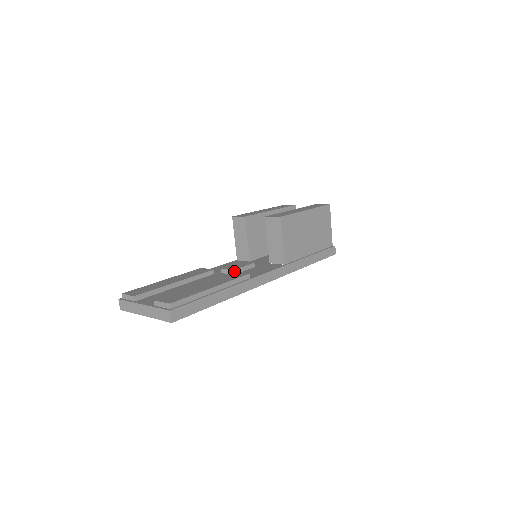
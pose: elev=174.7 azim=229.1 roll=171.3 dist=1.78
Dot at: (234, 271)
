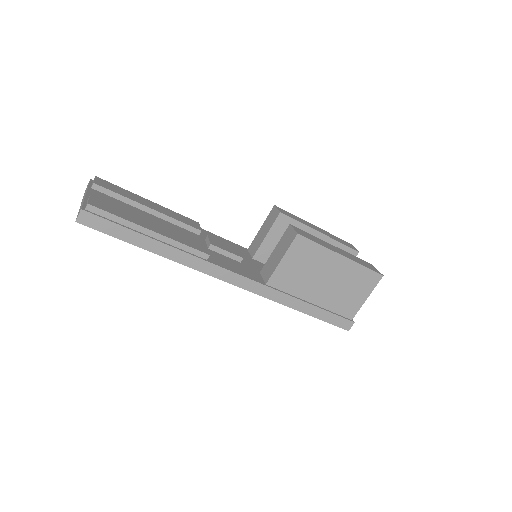
Dot at: (211, 245)
